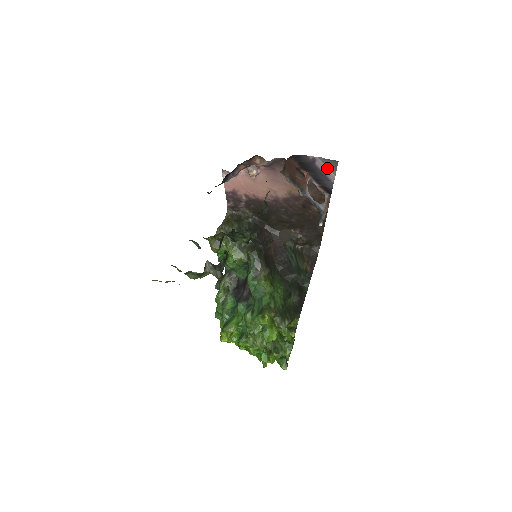
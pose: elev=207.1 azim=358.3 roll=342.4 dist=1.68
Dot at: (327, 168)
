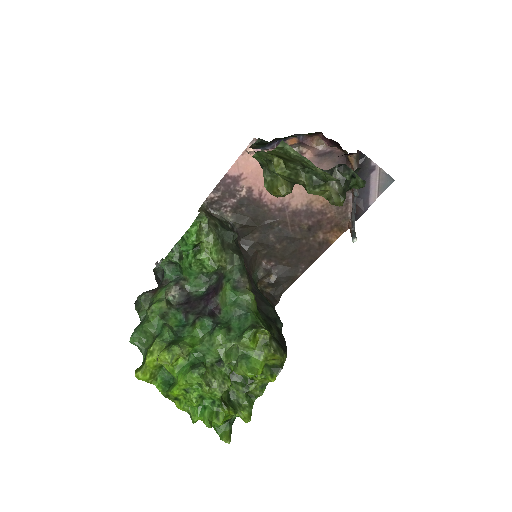
Dot at: (377, 185)
